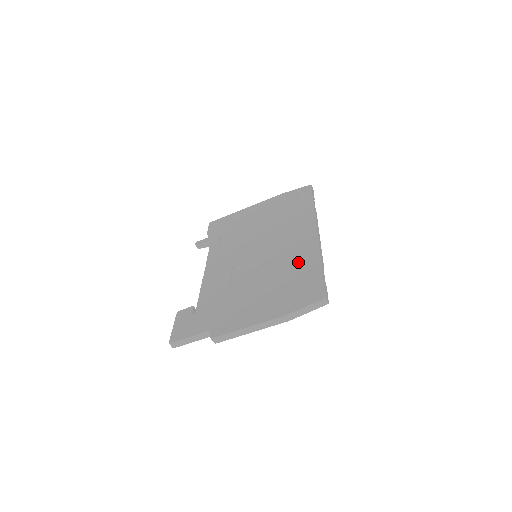
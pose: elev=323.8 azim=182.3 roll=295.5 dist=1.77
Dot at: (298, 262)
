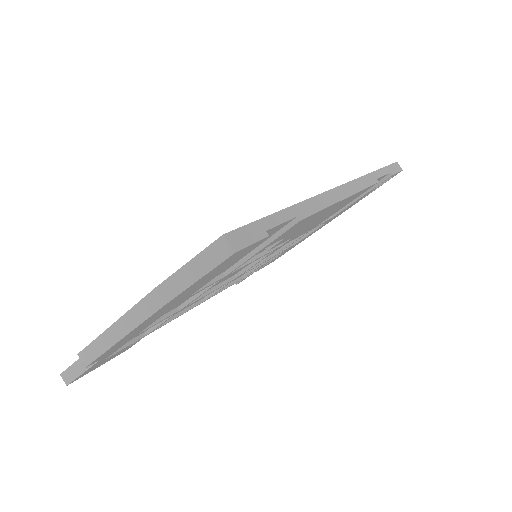
Dot at: occluded
